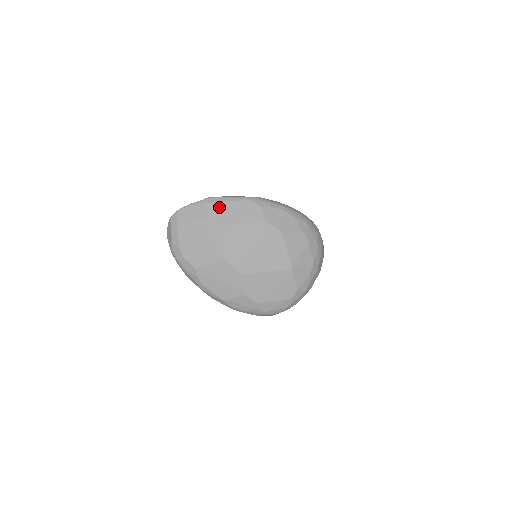
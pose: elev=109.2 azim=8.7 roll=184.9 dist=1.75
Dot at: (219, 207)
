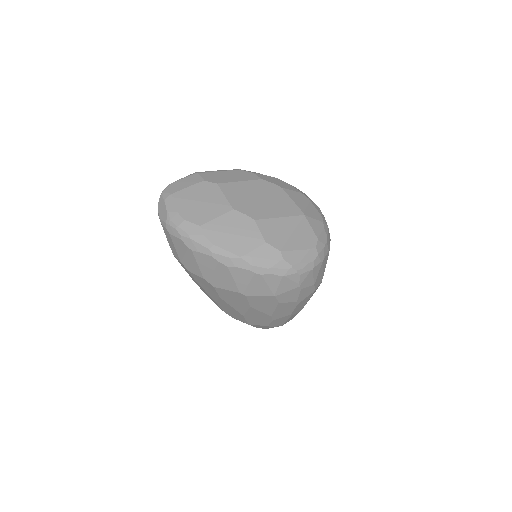
Dot at: (212, 174)
